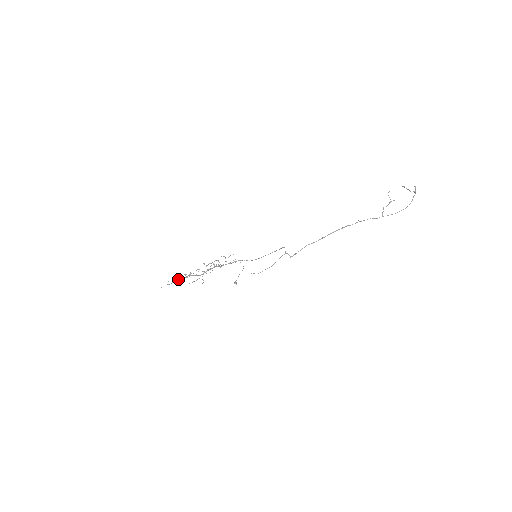
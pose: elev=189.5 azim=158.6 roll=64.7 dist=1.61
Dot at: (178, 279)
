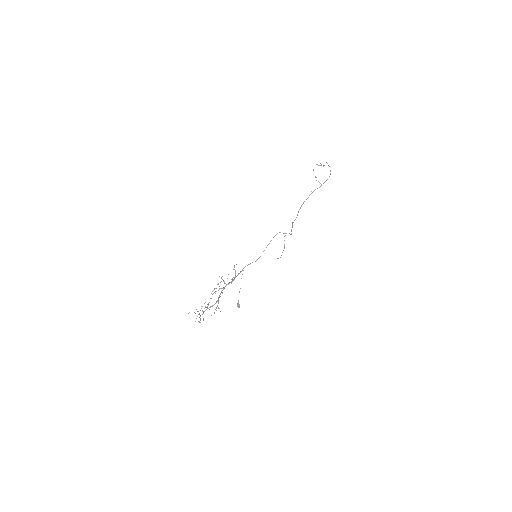
Dot at: (200, 316)
